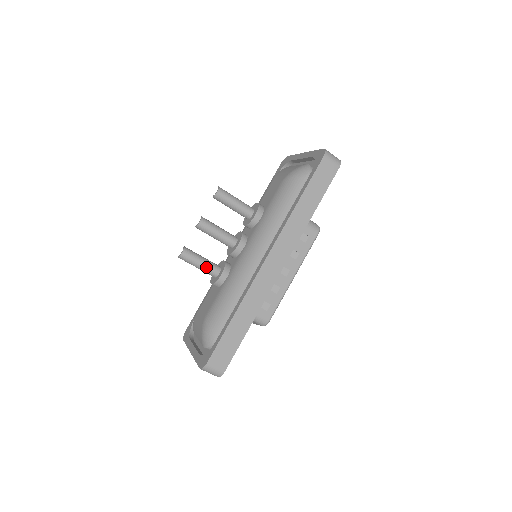
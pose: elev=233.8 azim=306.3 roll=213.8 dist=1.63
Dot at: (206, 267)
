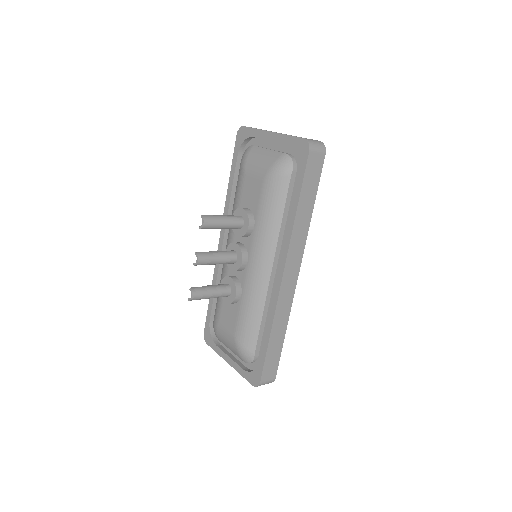
Dot at: (218, 295)
